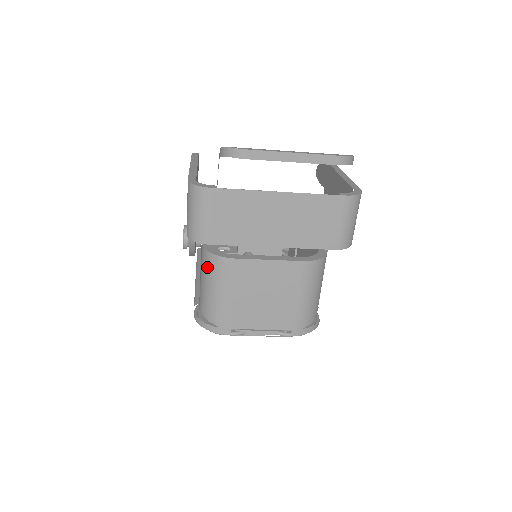
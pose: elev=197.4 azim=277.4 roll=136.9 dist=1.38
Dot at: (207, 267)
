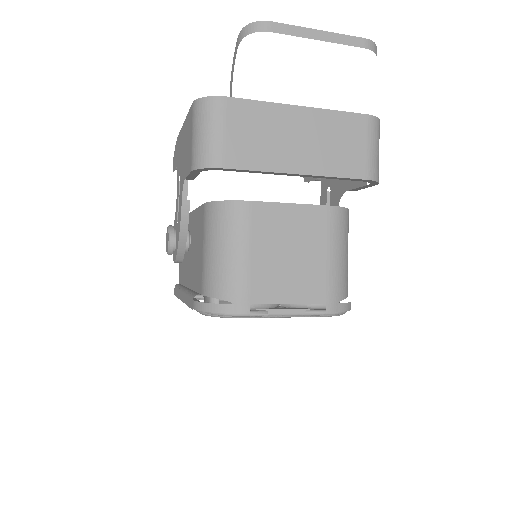
Dot at: (214, 223)
